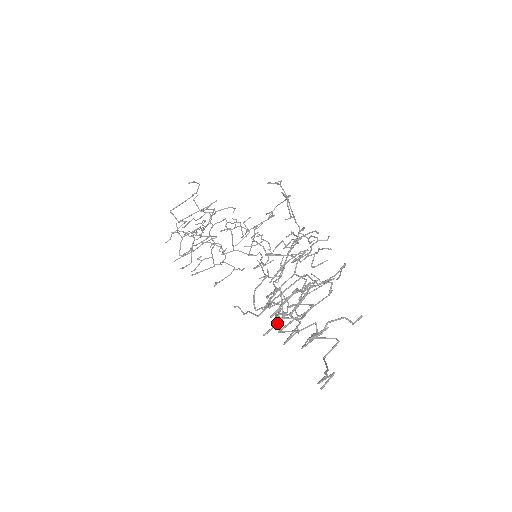
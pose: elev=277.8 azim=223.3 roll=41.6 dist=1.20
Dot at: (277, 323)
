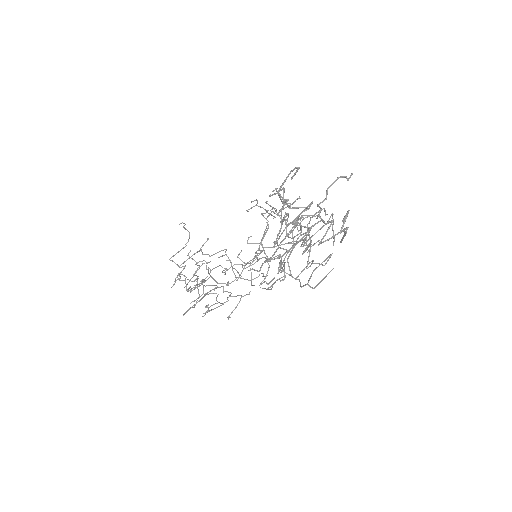
Dot at: (285, 203)
